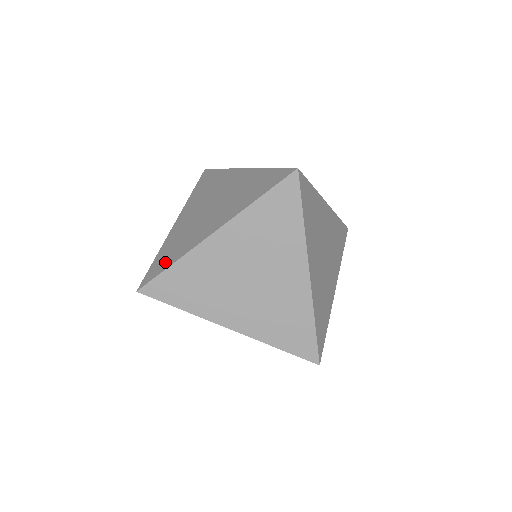
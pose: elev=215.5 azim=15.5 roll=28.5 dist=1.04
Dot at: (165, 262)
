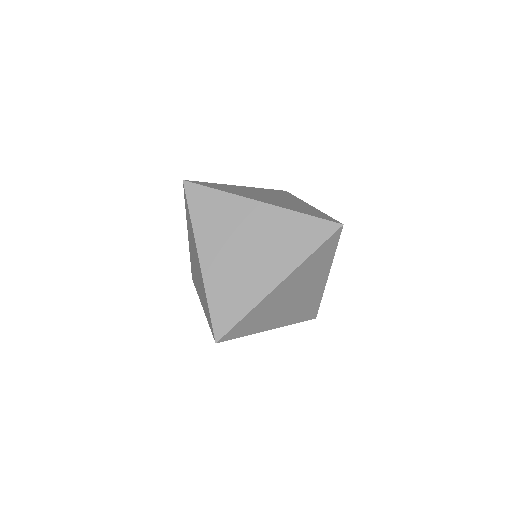
Dot at: (232, 312)
